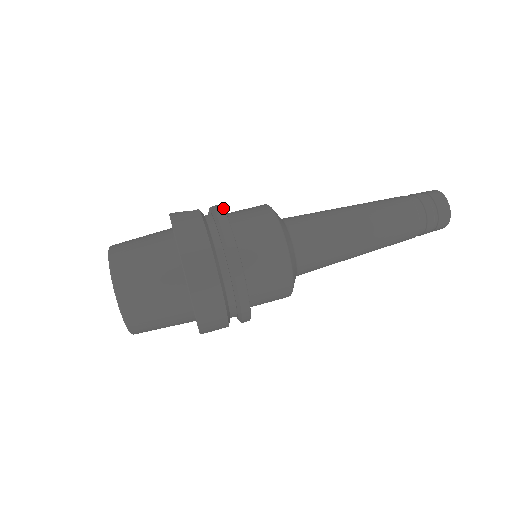
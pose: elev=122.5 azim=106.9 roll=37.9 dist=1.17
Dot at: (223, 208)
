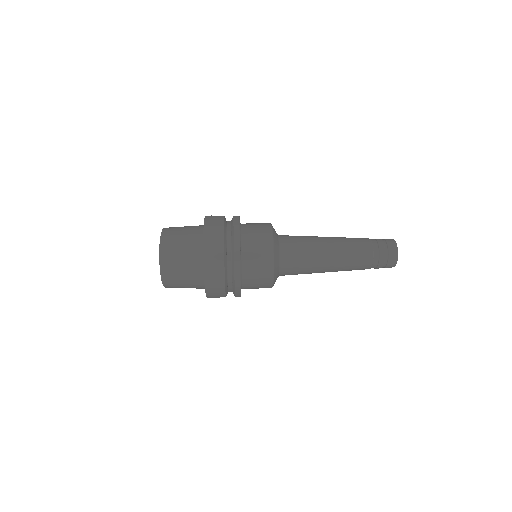
Dot at: (239, 218)
